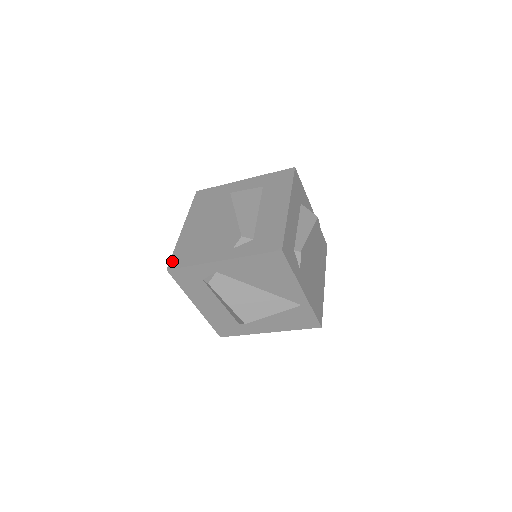
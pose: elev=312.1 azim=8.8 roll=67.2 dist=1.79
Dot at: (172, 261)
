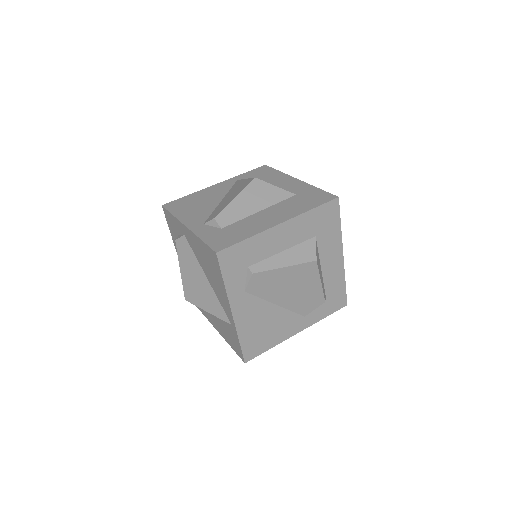
Dot at: (173, 202)
